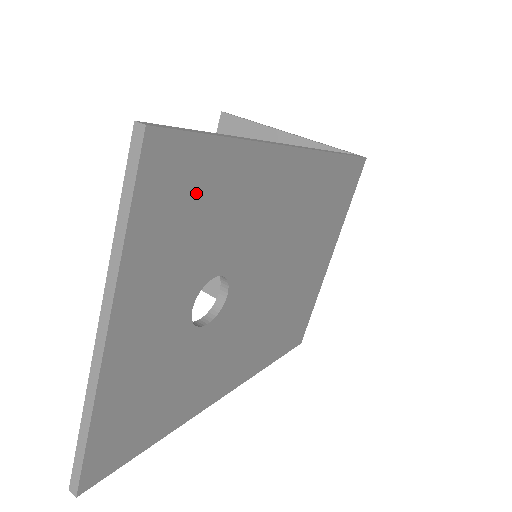
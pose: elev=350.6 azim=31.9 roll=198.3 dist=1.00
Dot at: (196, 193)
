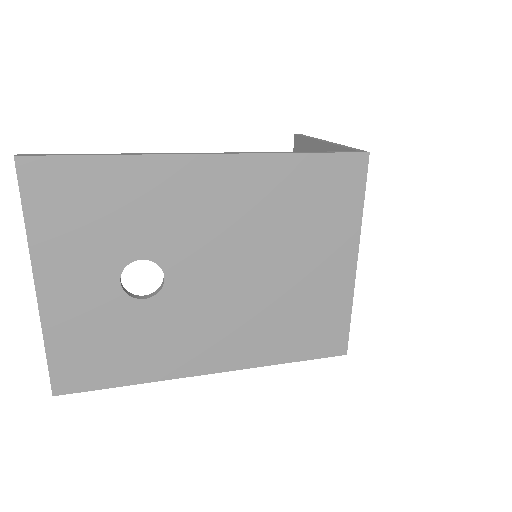
Dot at: (82, 195)
